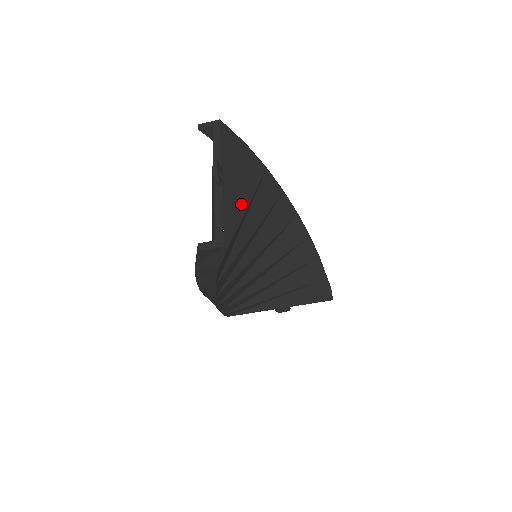
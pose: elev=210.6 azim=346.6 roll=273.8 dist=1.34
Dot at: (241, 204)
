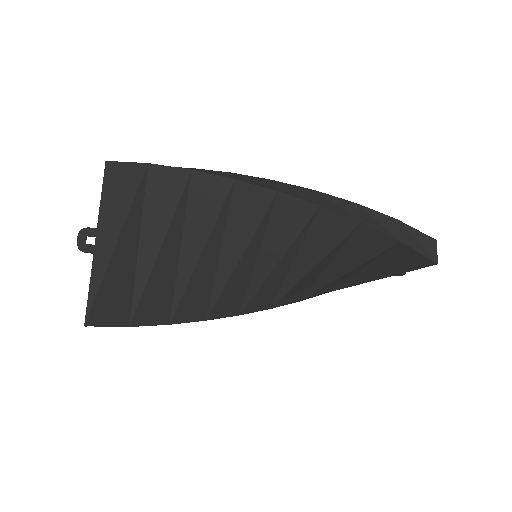
Dot at: (152, 242)
